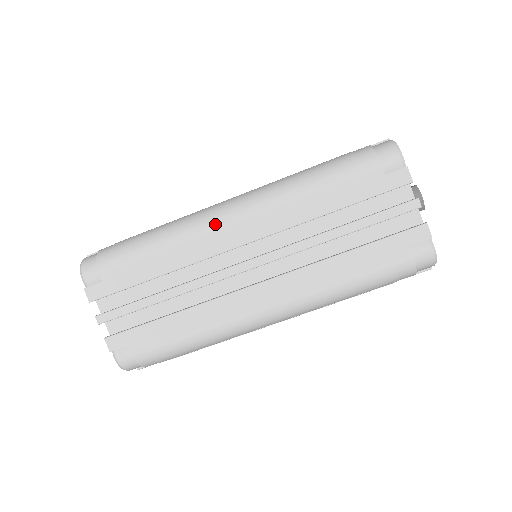
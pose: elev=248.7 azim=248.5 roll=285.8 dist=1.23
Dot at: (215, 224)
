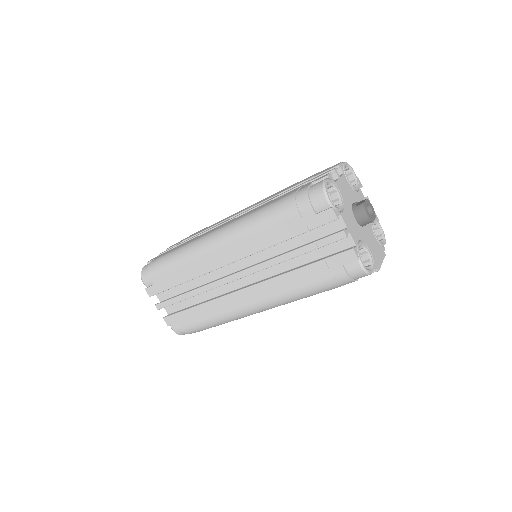
Dot at: (209, 250)
